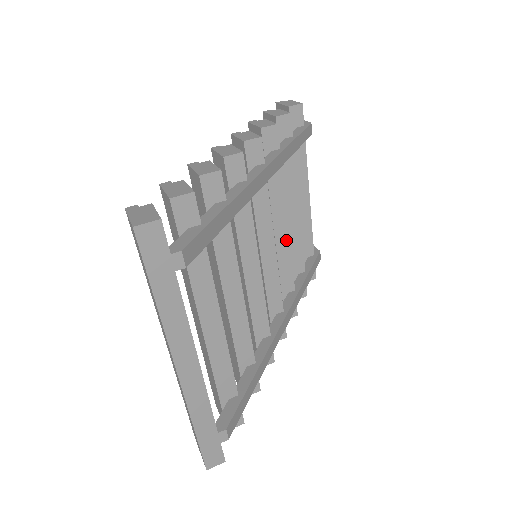
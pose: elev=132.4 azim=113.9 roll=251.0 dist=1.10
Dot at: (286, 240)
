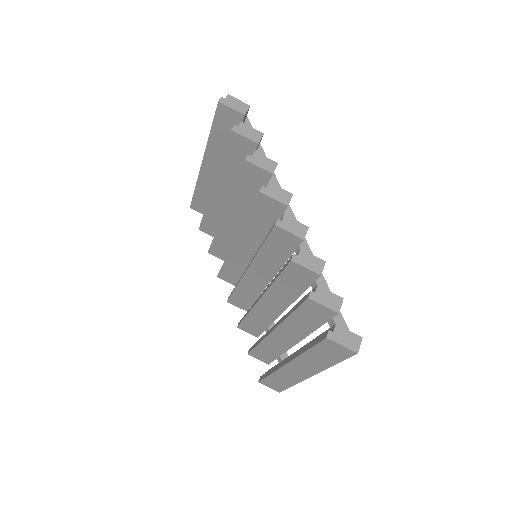
Dot at: occluded
